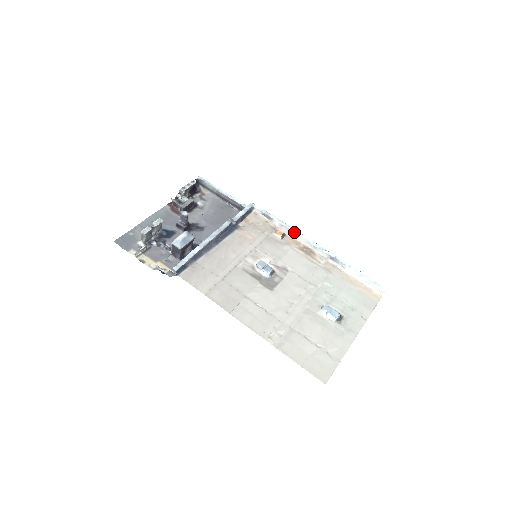
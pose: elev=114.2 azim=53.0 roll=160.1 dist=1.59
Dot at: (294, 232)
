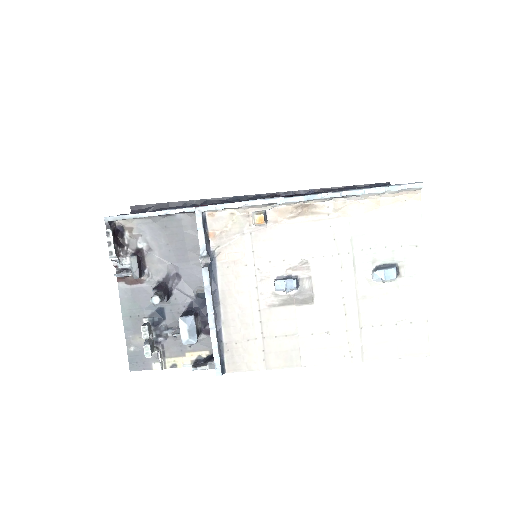
Dot at: (273, 203)
